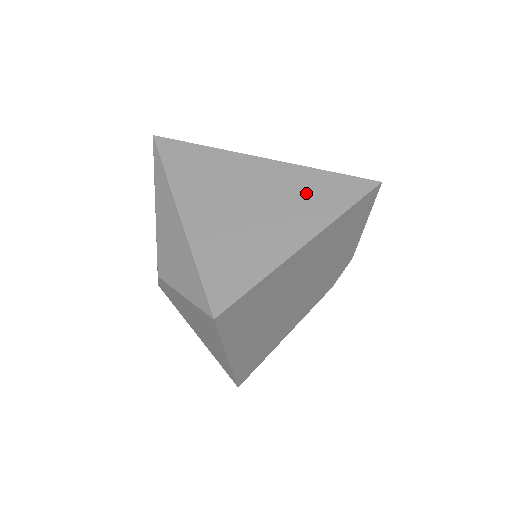
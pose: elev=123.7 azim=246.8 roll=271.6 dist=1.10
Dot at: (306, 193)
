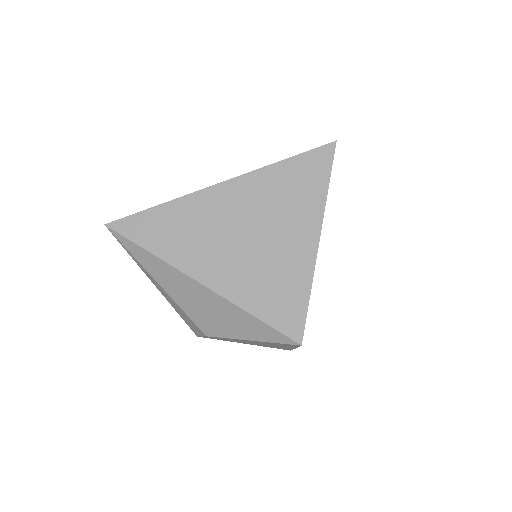
Dot at: (286, 191)
